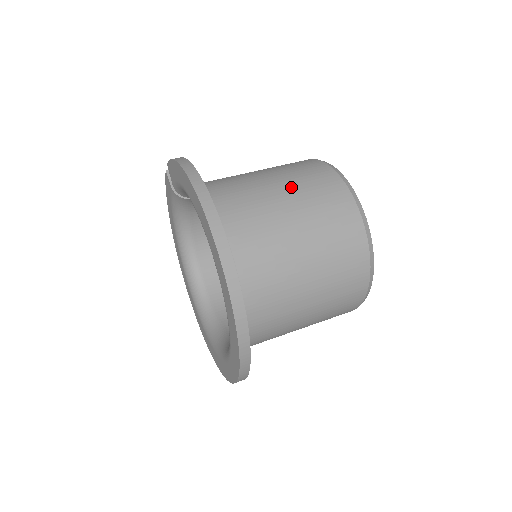
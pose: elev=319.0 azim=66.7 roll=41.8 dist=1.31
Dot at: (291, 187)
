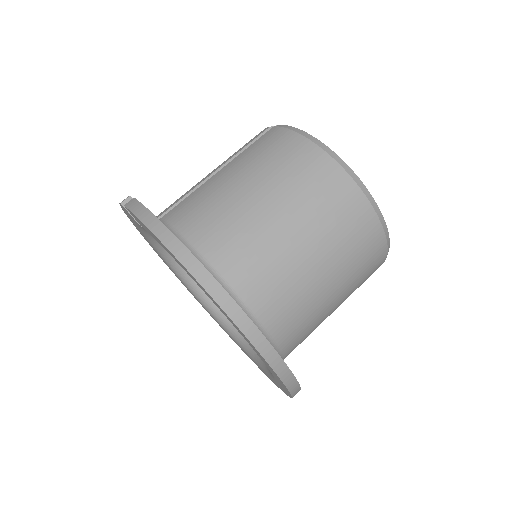
Dot at: (291, 205)
